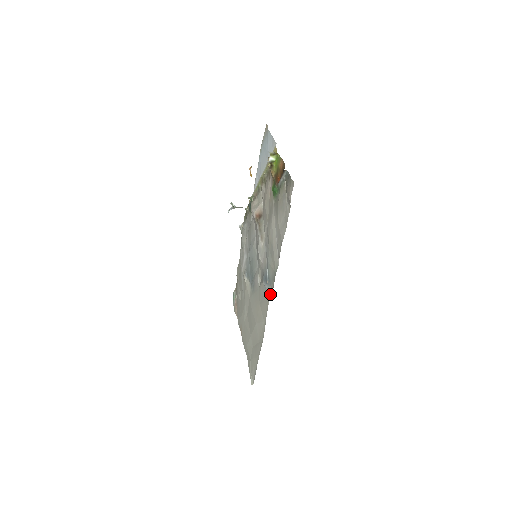
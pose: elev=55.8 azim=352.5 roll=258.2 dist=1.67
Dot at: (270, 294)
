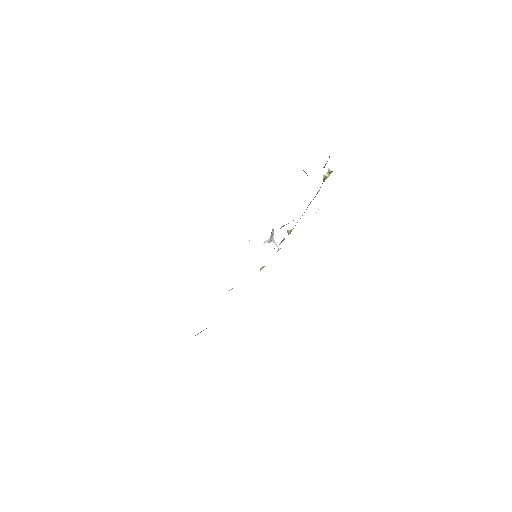
Dot at: occluded
